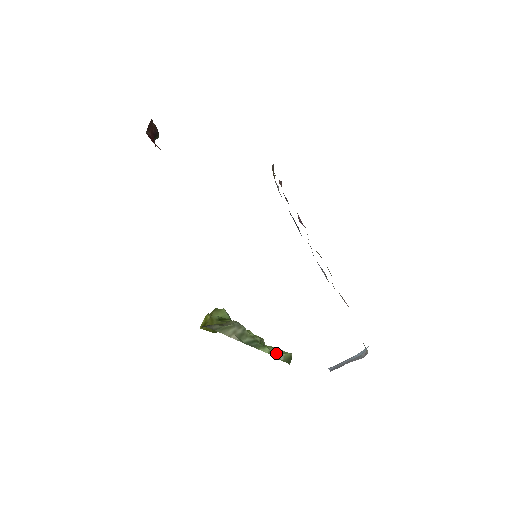
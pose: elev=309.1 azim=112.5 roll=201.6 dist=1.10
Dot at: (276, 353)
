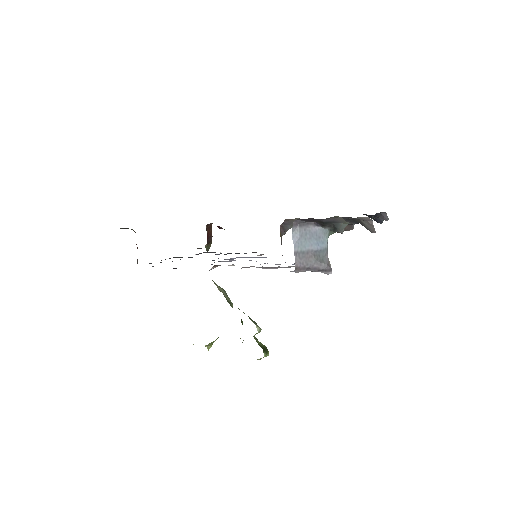
Dot at: (253, 322)
